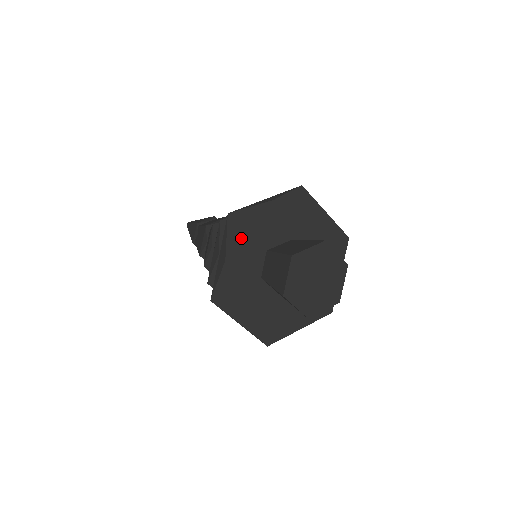
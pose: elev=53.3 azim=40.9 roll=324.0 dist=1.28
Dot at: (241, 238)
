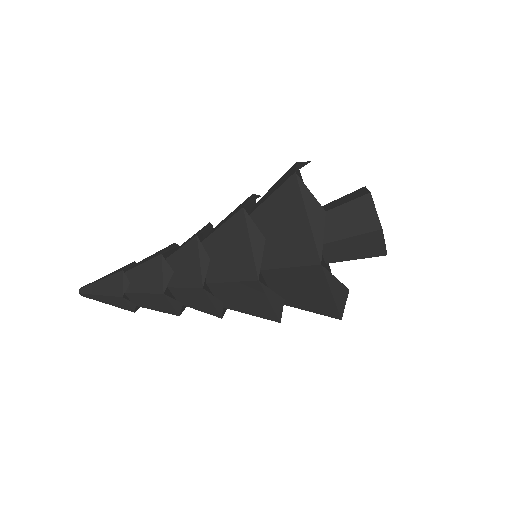
Dot at: occluded
